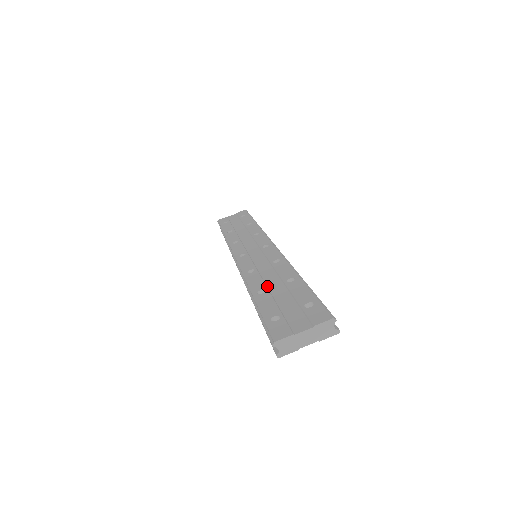
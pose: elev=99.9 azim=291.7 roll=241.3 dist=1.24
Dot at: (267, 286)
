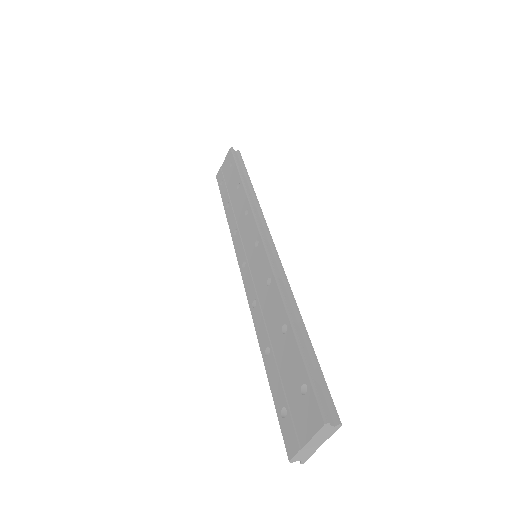
Dot at: (270, 339)
